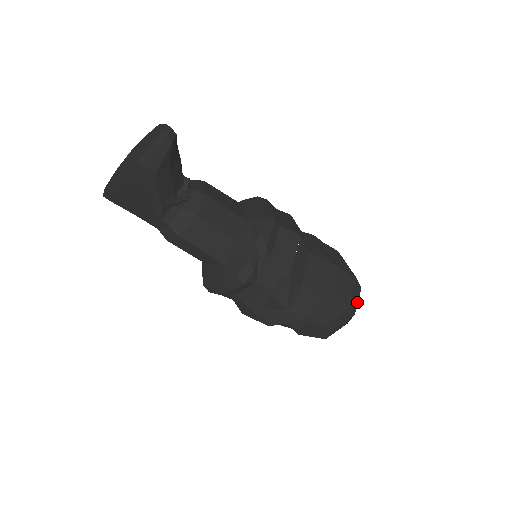
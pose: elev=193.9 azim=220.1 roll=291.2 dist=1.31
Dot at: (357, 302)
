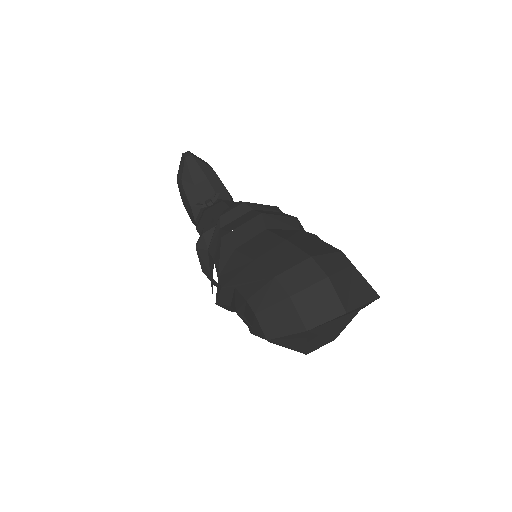
Dot at: (304, 287)
